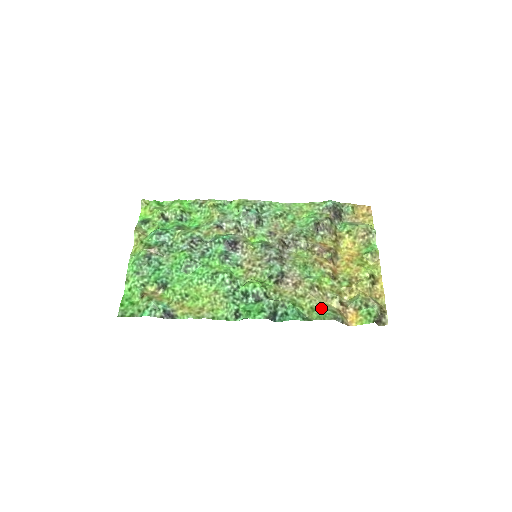
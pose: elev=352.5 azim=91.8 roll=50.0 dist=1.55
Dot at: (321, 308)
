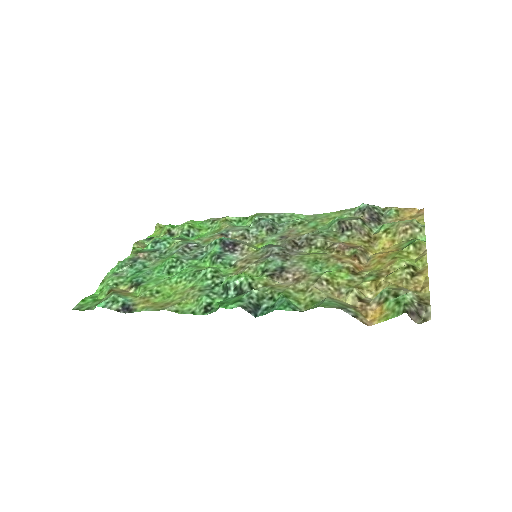
Dot at: (324, 299)
